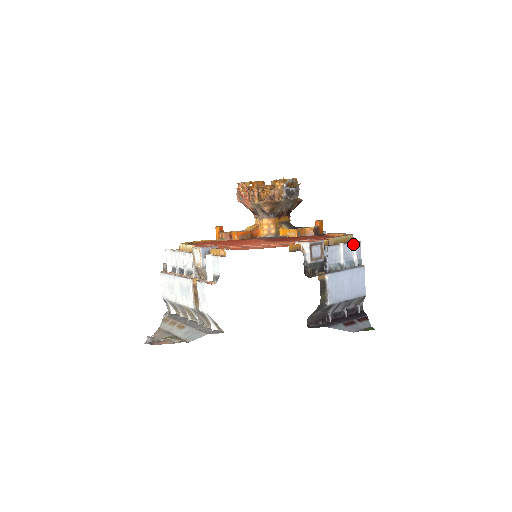
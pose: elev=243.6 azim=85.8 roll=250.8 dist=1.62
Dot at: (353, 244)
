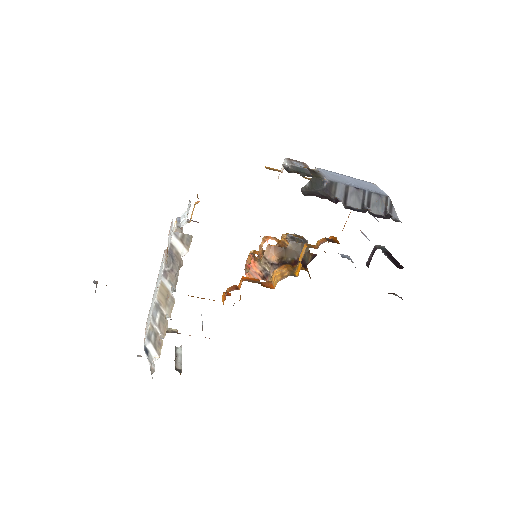
Dot at: occluded
